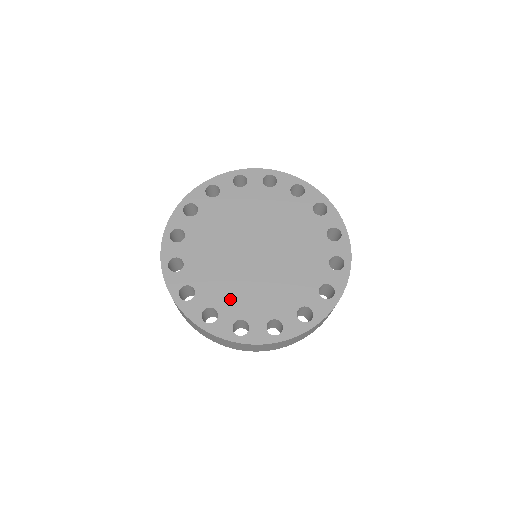
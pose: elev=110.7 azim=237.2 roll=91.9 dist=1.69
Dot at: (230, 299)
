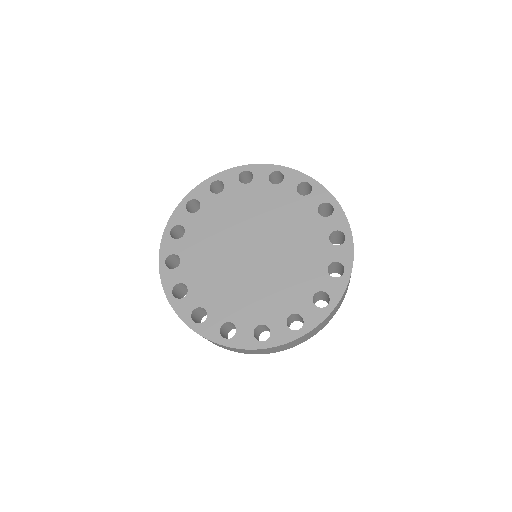
Dot at: (267, 306)
